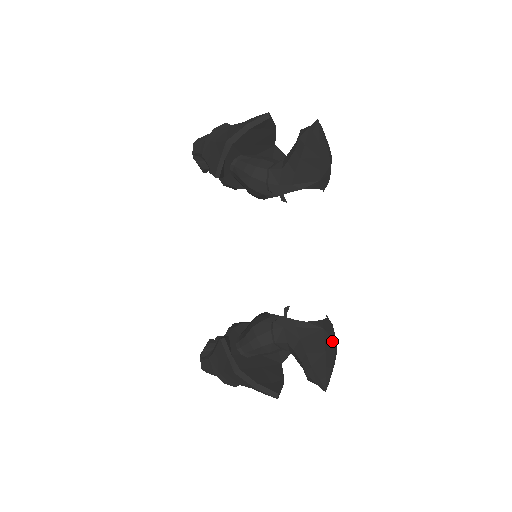
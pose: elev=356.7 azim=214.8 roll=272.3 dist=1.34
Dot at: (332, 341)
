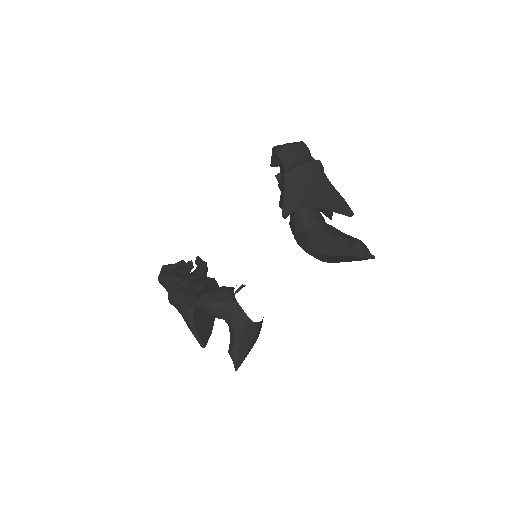
Dot at: (257, 337)
